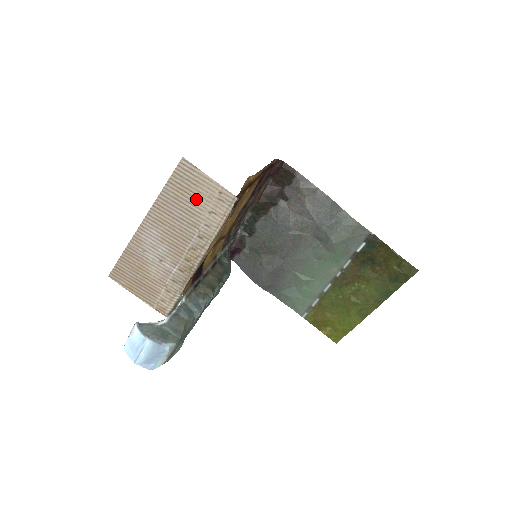
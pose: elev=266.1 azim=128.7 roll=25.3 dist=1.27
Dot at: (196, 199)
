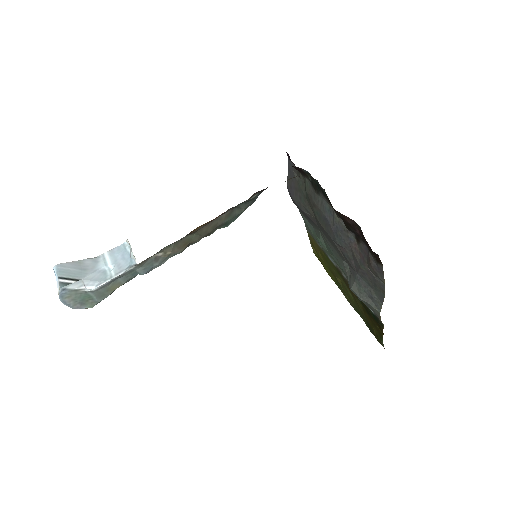
Dot at: occluded
